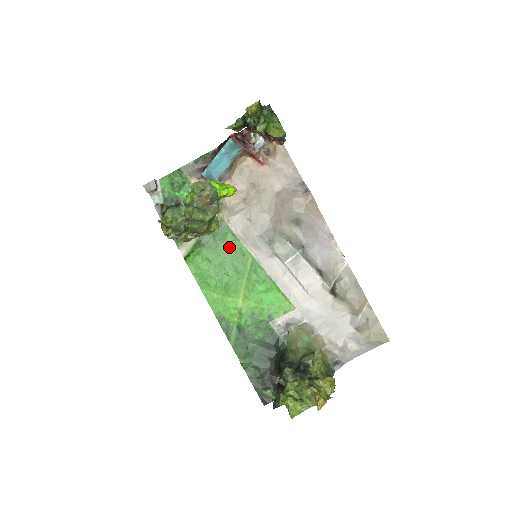
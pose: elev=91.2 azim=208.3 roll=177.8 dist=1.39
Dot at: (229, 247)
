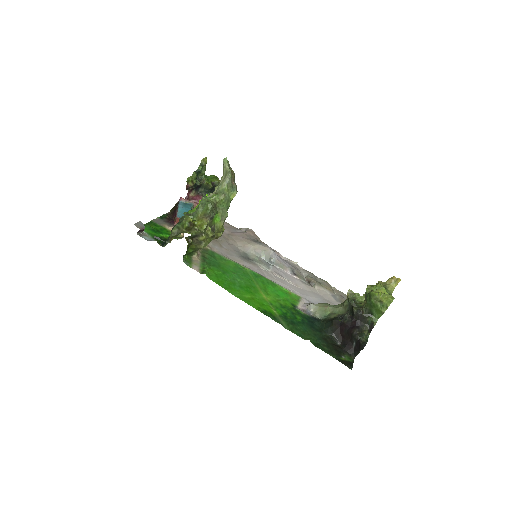
Dot at: (227, 265)
